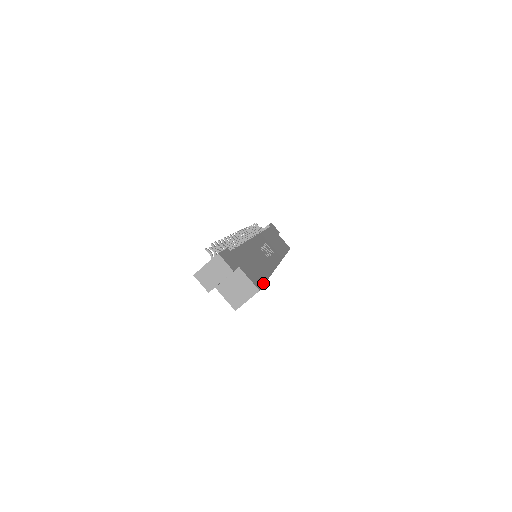
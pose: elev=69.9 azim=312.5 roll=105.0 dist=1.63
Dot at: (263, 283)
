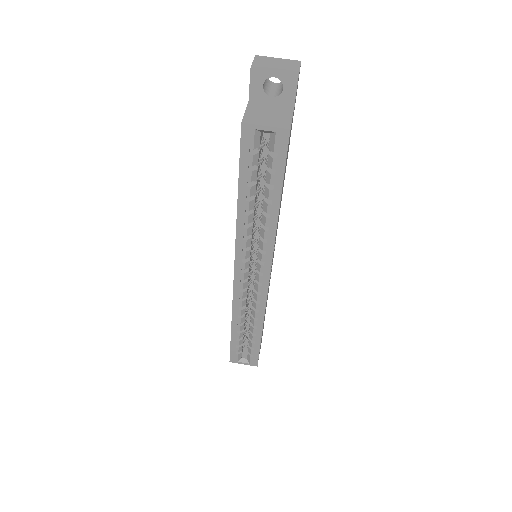
Dot at: occluded
